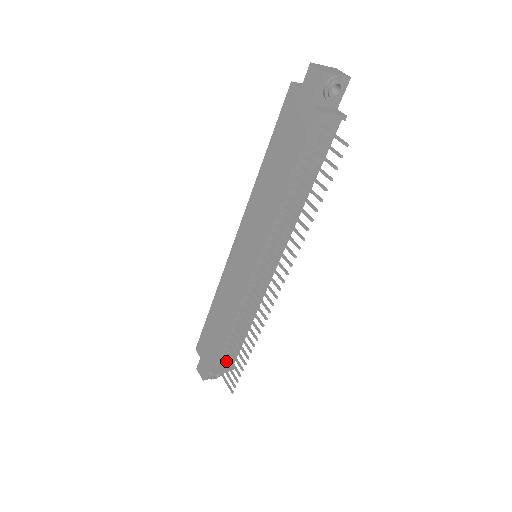
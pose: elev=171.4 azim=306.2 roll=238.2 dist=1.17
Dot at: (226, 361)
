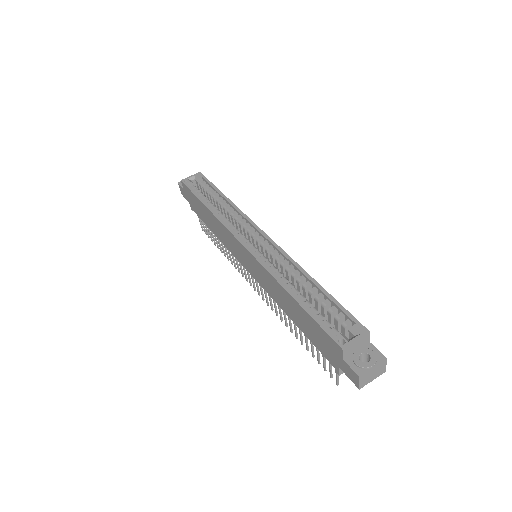
Dot at: occluded
